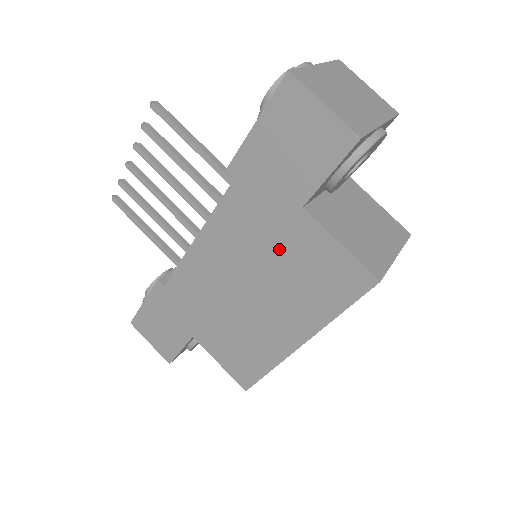
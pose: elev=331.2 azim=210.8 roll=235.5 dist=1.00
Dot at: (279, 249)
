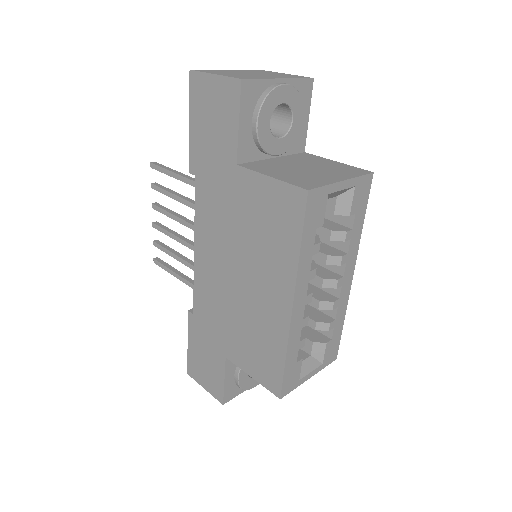
Dot at: (239, 215)
